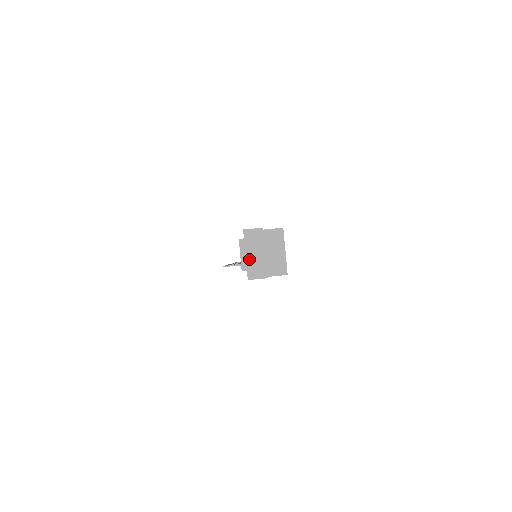
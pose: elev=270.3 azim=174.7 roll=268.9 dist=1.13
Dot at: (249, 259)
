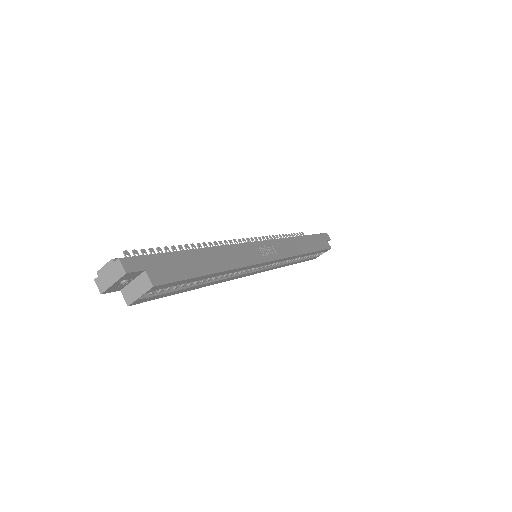
Dot at: (105, 273)
